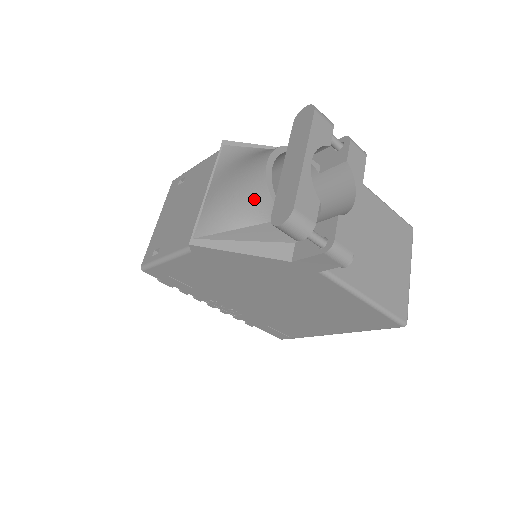
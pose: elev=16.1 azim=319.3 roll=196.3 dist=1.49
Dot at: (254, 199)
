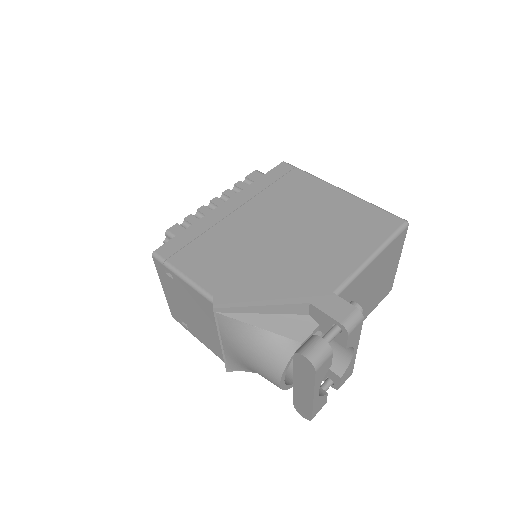
Dot at: occluded
